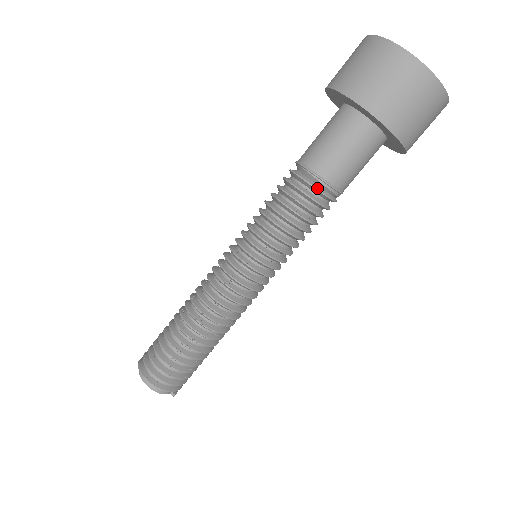
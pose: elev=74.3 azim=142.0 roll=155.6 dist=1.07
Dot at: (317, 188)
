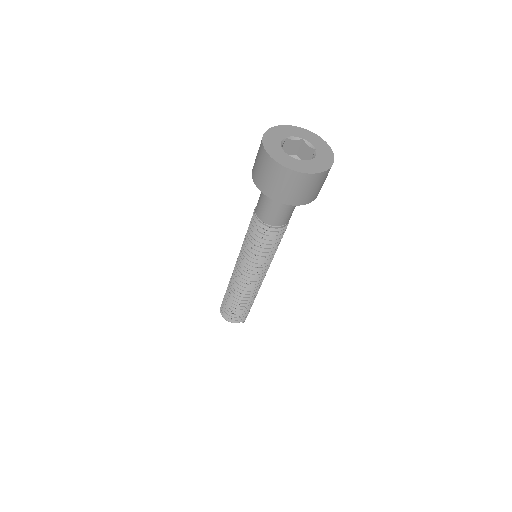
Dot at: (264, 229)
